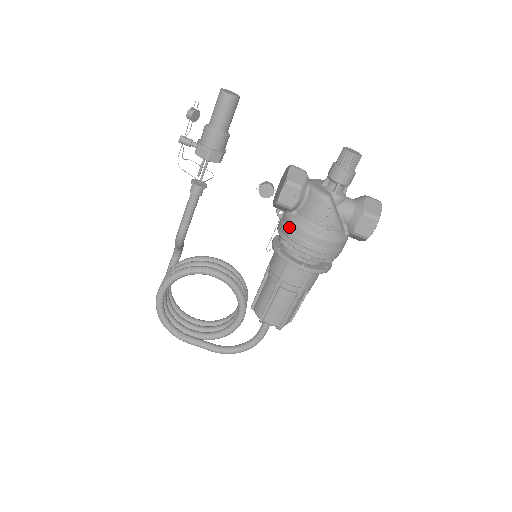
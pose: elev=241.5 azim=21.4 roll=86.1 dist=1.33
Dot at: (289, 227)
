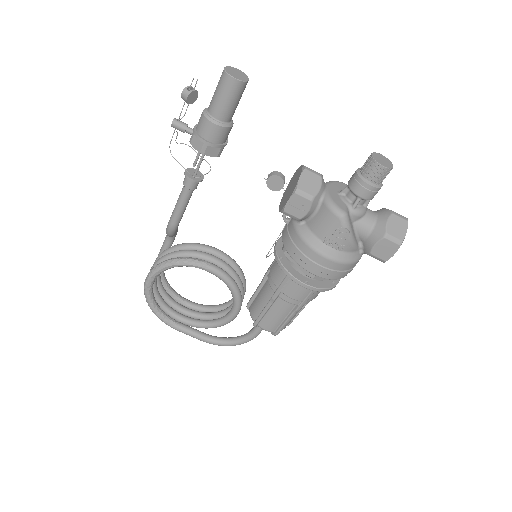
Dot at: (294, 239)
